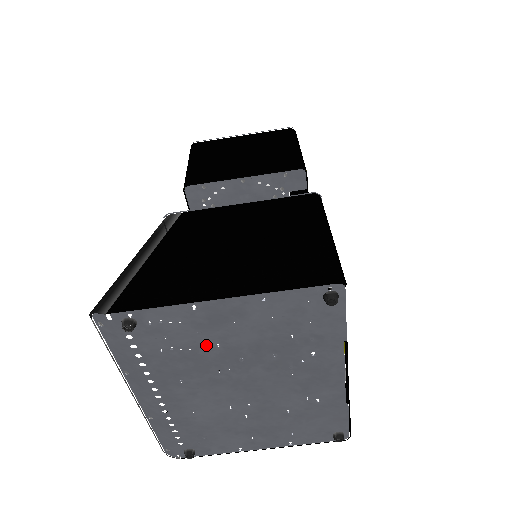
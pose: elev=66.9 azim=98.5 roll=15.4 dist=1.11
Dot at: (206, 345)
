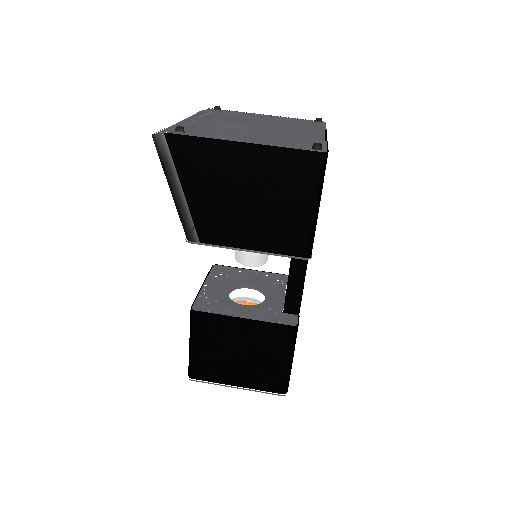
Dot at: (247, 118)
